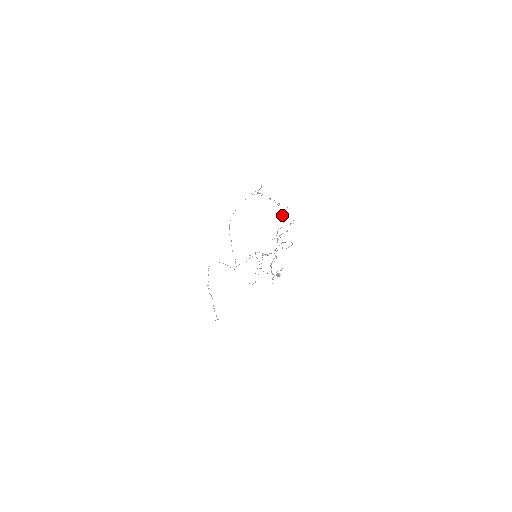
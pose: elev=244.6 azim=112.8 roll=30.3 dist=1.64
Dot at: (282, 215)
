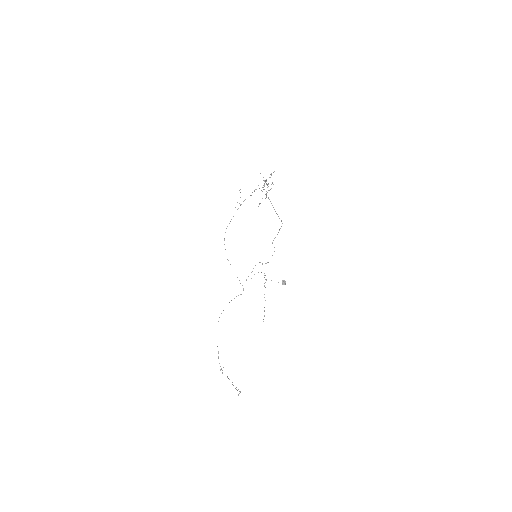
Dot at: occluded
